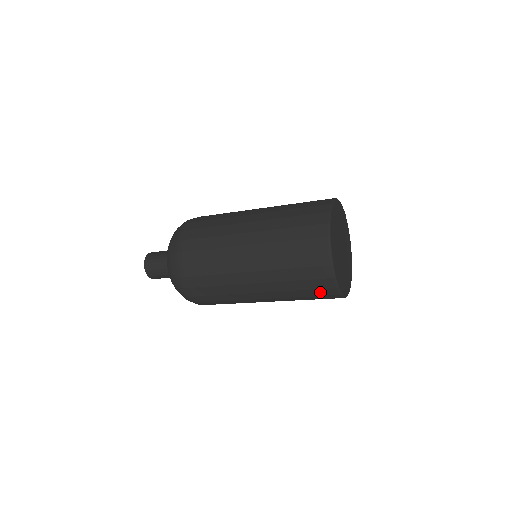
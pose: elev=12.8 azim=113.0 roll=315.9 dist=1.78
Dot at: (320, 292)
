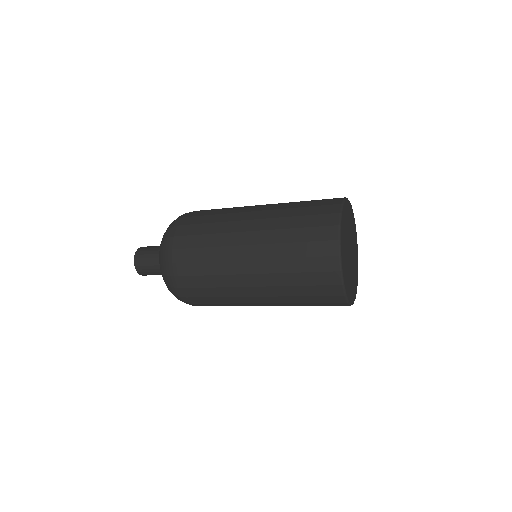
Dot at: (318, 264)
